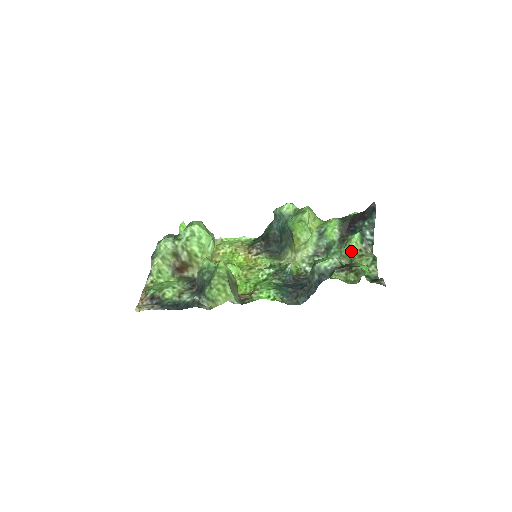
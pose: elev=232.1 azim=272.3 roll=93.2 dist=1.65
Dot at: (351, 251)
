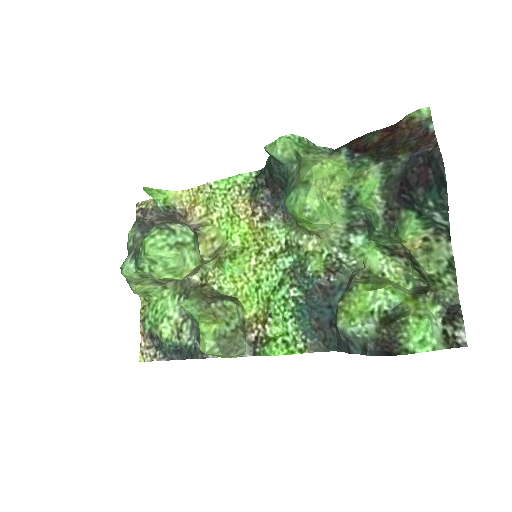
Dot at: (407, 246)
